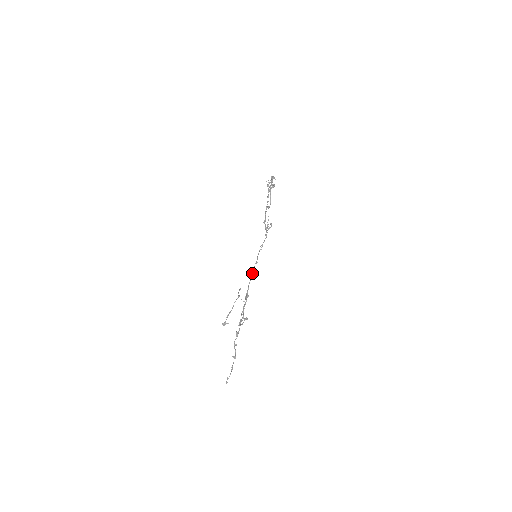
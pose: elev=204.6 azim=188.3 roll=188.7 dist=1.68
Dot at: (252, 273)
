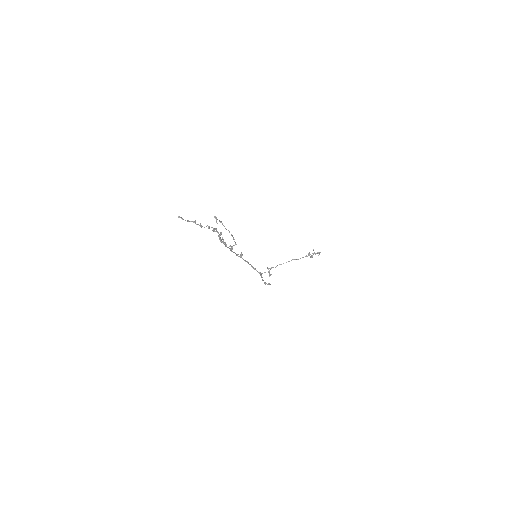
Dot at: (242, 255)
